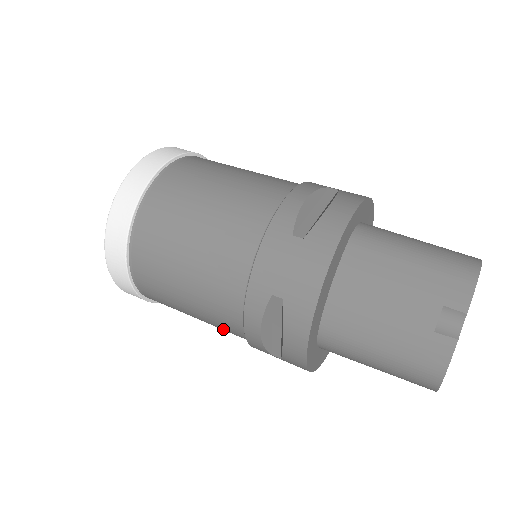
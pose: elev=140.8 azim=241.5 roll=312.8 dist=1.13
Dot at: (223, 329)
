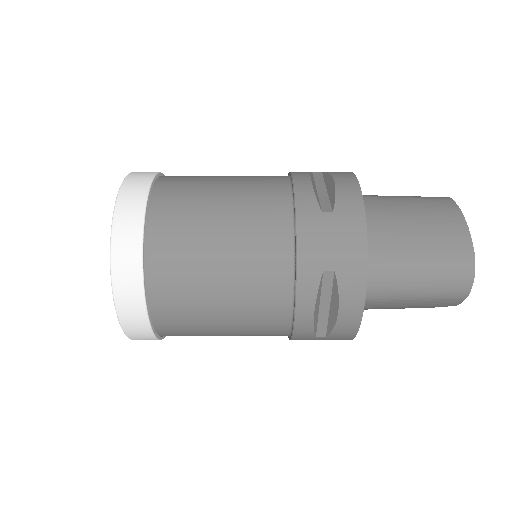
Dot at: occluded
